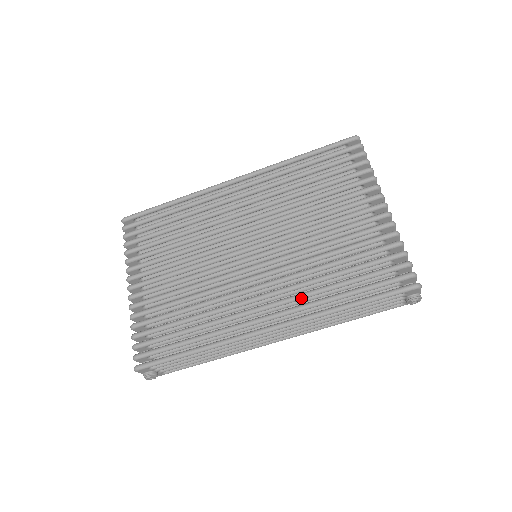
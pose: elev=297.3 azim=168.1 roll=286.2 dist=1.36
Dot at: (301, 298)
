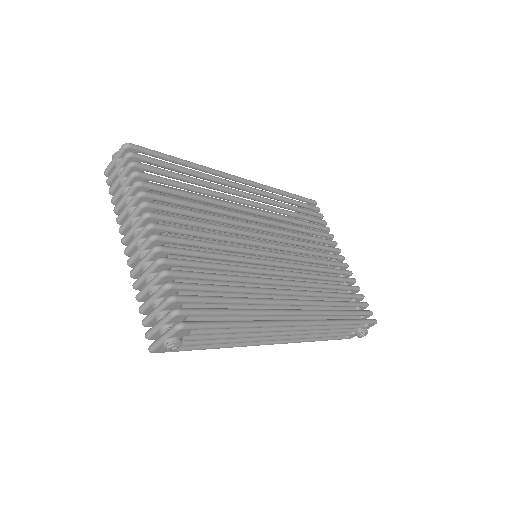
Dot at: (317, 304)
